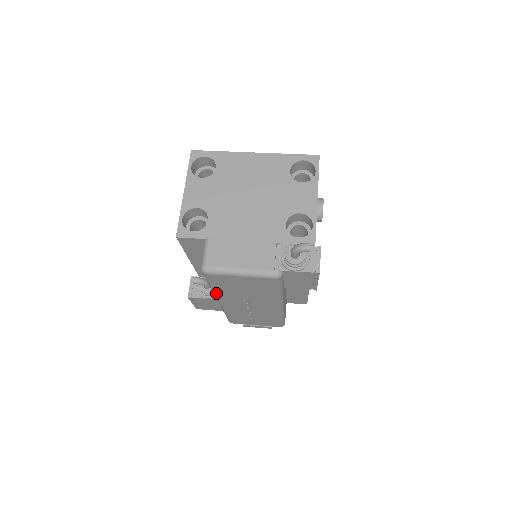
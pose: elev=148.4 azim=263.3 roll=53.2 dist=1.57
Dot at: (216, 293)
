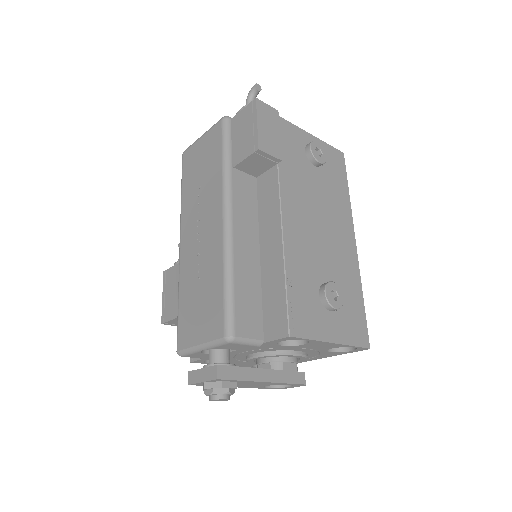
Dot at: (182, 207)
